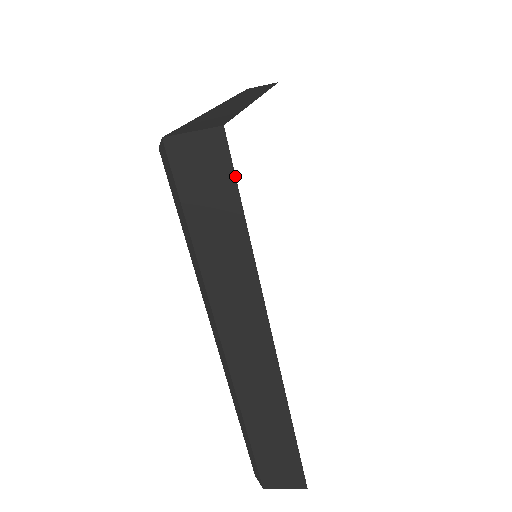
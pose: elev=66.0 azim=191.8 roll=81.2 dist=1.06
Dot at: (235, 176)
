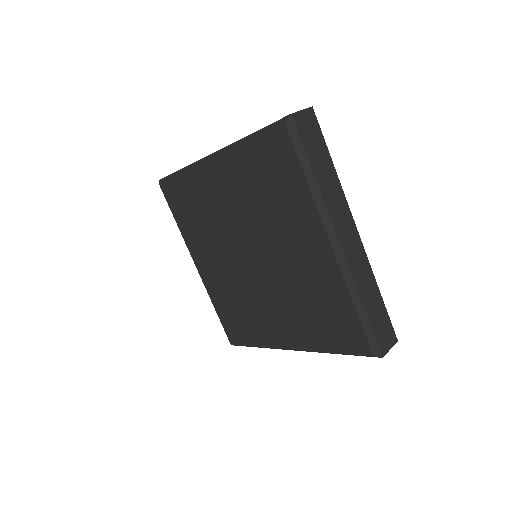
Dot at: occluded
